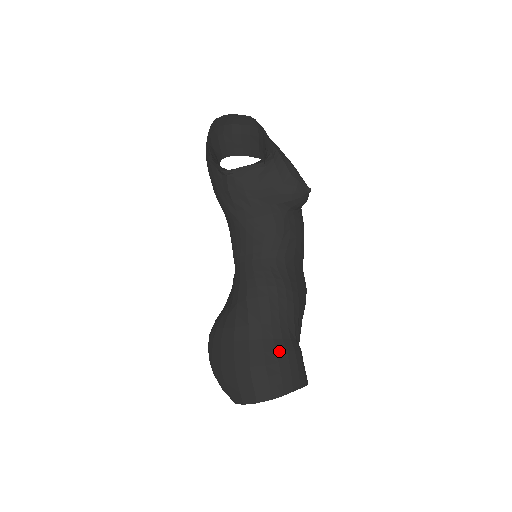
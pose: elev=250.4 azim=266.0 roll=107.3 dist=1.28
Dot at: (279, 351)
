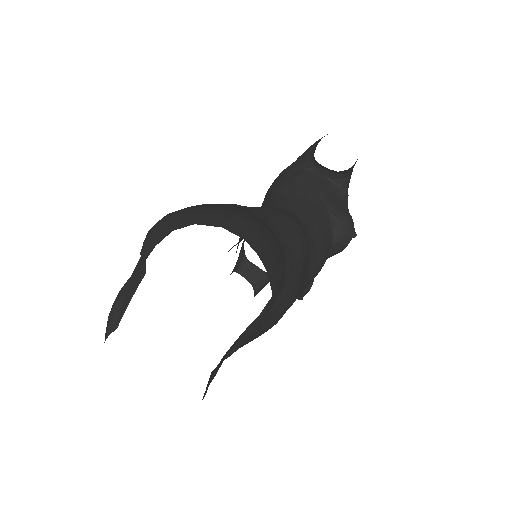
Dot at: (276, 241)
